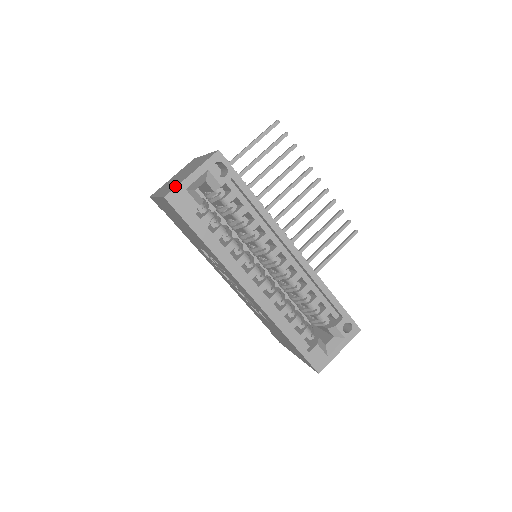
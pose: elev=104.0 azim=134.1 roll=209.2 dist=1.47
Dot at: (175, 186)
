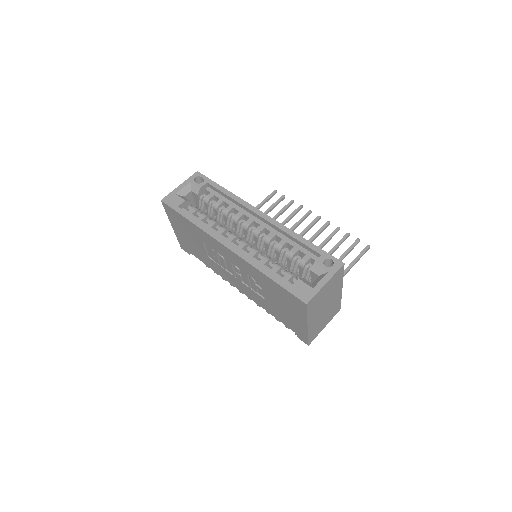
Dot at: occluded
